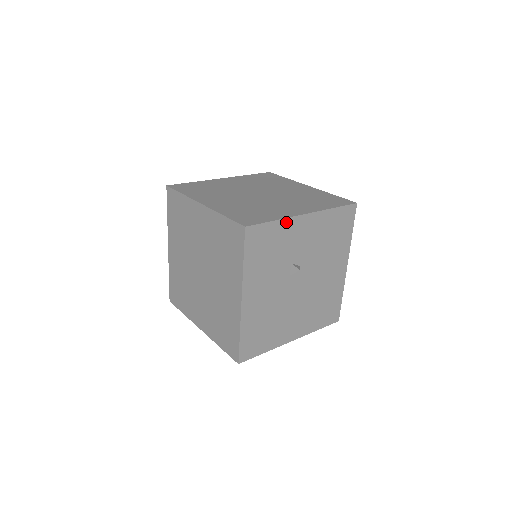
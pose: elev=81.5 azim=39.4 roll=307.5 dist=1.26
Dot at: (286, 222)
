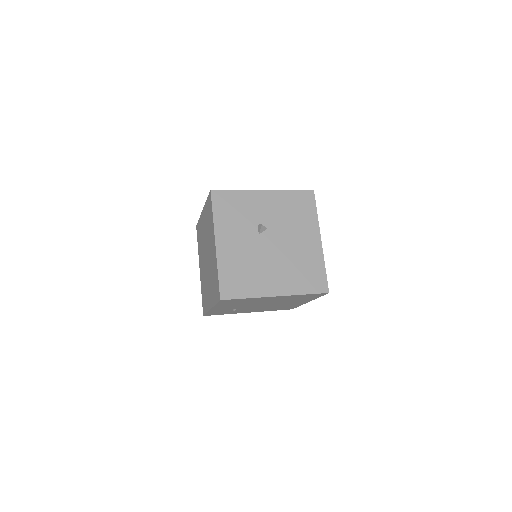
Dot at: (246, 193)
